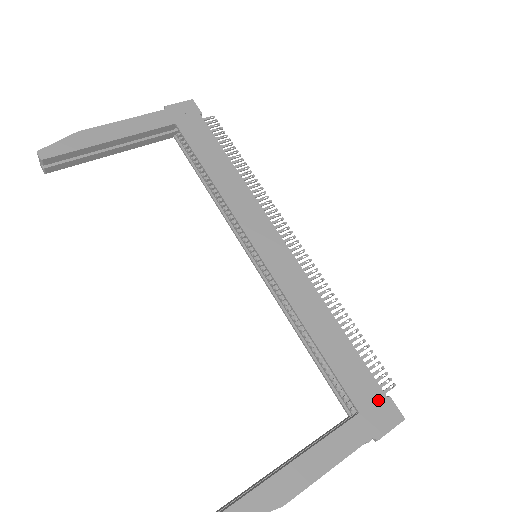
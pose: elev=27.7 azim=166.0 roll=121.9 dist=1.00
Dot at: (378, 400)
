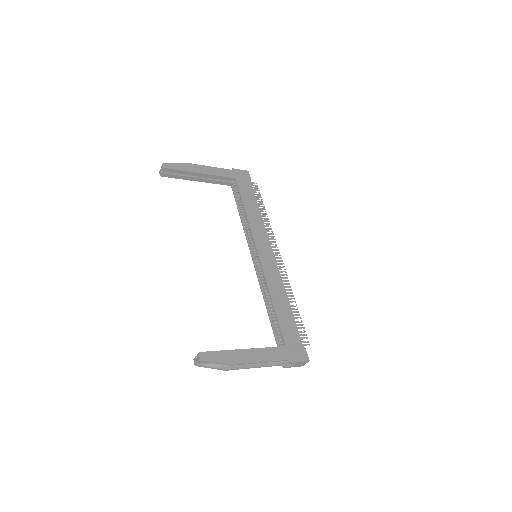
Dot at: (298, 346)
